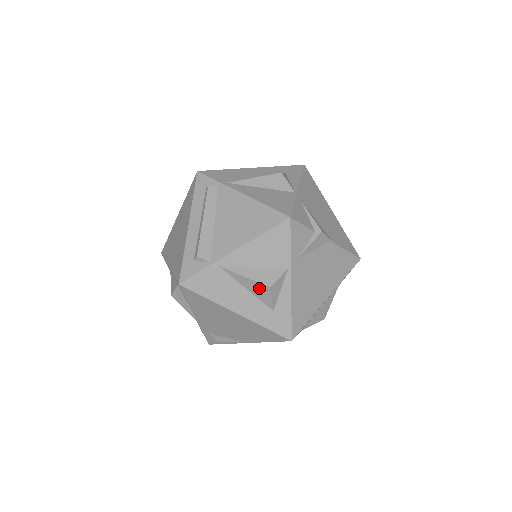
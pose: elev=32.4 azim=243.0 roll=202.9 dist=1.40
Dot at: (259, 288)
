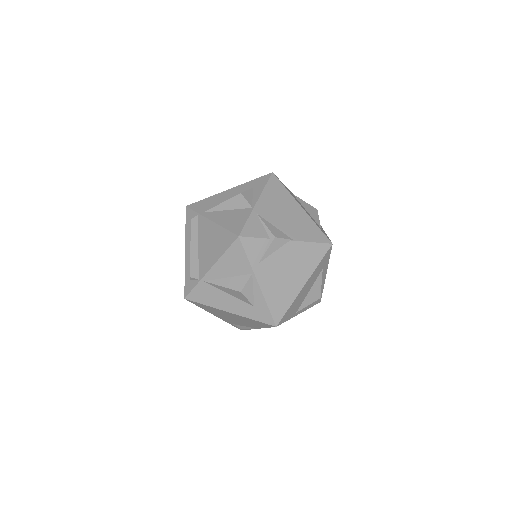
Dot at: (235, 293)
